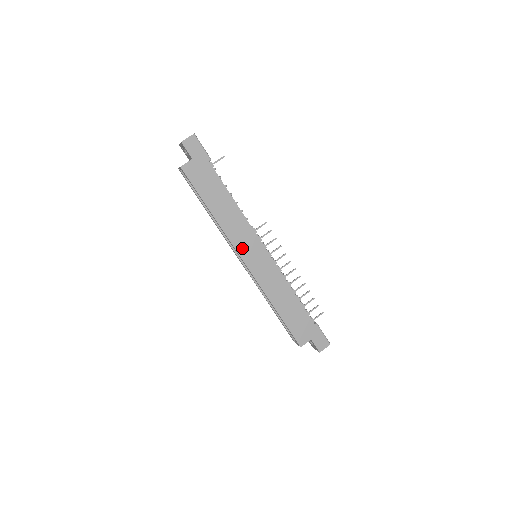
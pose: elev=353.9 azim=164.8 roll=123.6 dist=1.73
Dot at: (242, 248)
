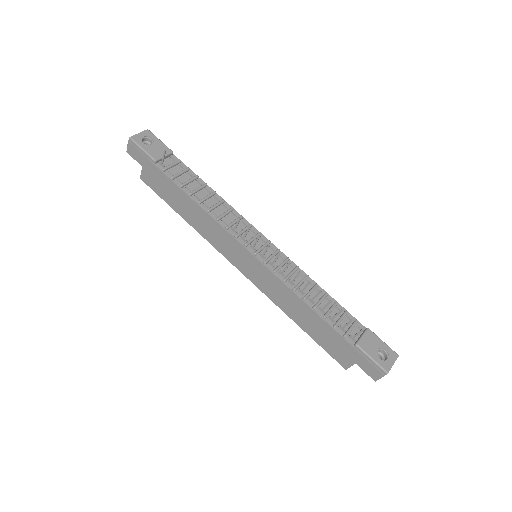
Dot at: (228, 254)
